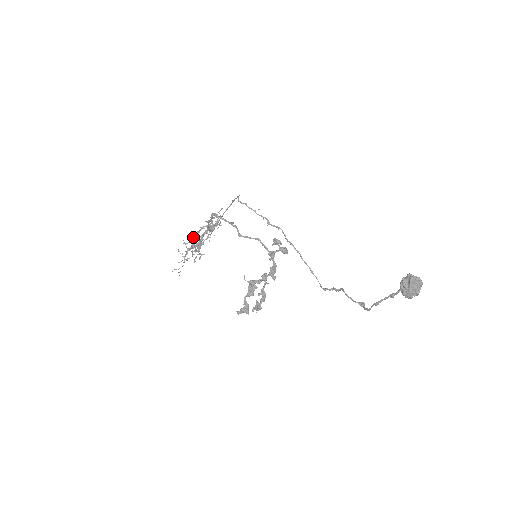
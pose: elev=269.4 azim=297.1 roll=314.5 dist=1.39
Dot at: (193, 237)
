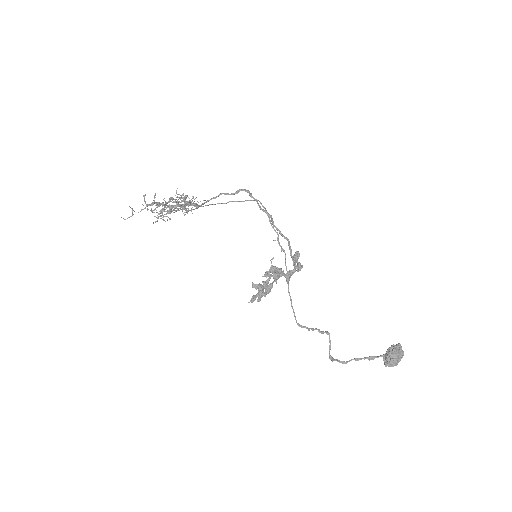
Dot at: occluded
